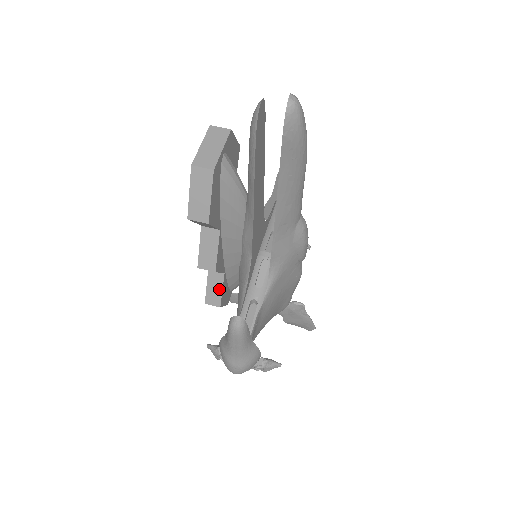
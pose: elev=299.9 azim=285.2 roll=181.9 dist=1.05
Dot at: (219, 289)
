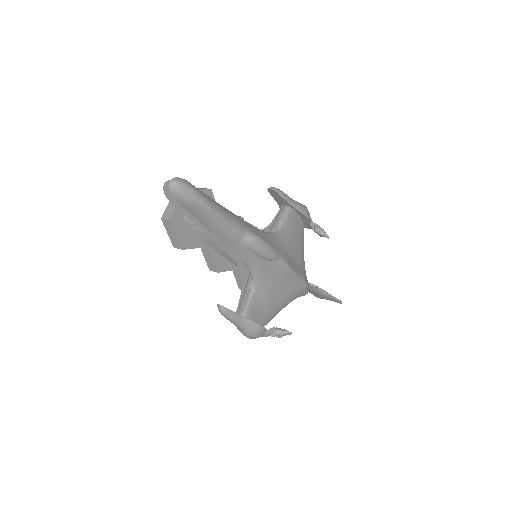
Dot at: occluded
